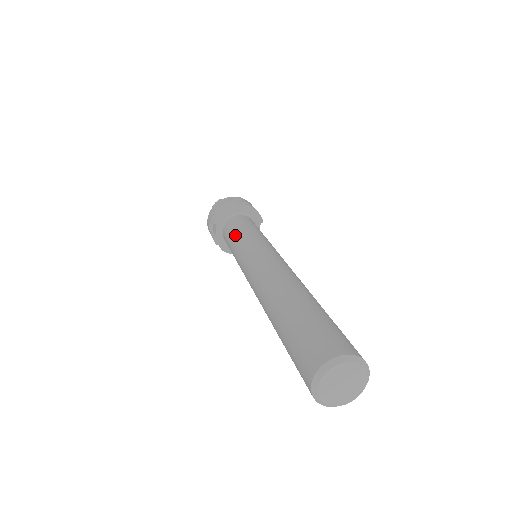
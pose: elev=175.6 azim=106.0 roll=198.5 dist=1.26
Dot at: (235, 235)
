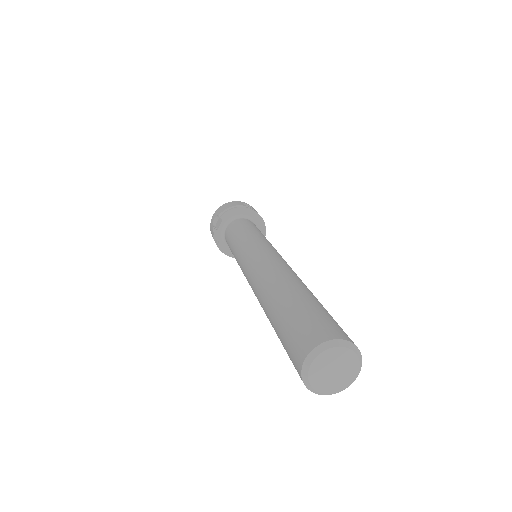
Dot at: (241, 231)
